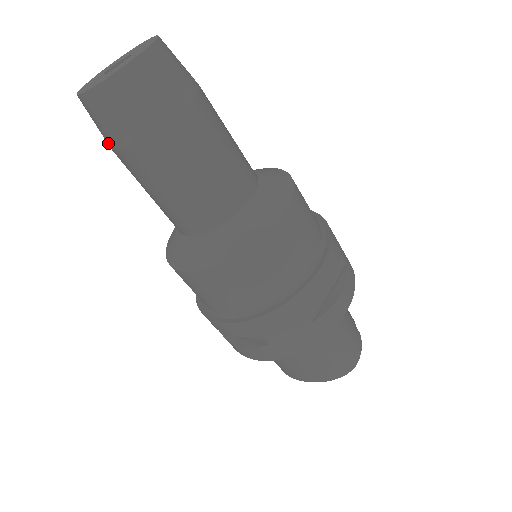
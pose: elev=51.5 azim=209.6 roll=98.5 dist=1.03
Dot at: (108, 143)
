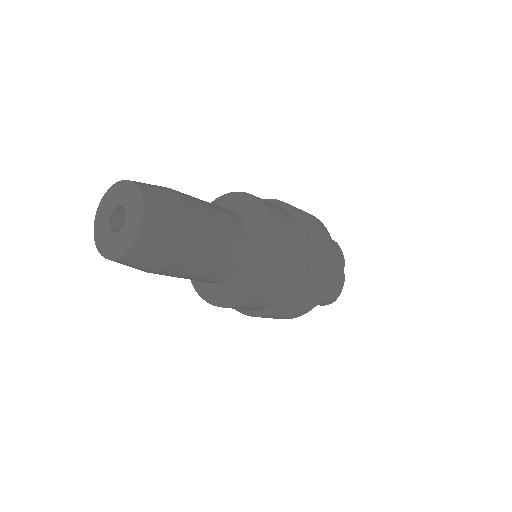
Dot at: occluded
